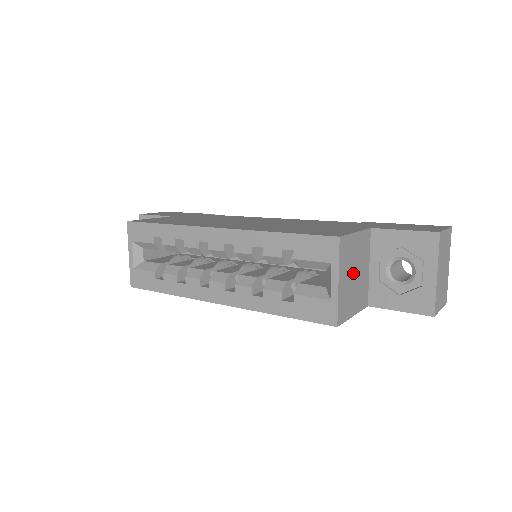
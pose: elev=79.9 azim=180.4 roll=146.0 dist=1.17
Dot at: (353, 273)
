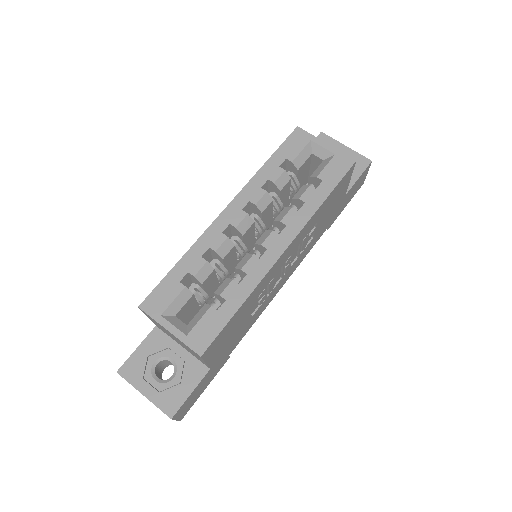
Dot at: occluded
